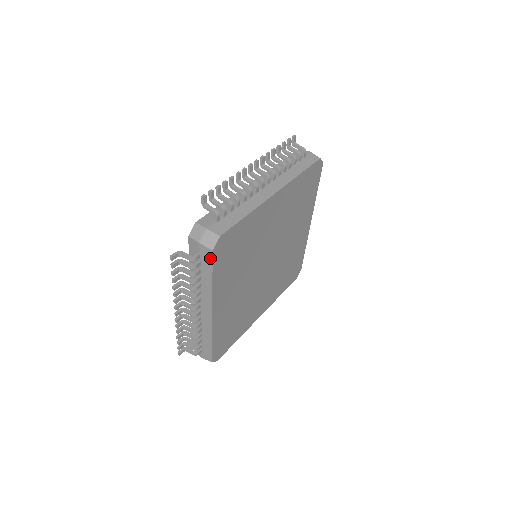
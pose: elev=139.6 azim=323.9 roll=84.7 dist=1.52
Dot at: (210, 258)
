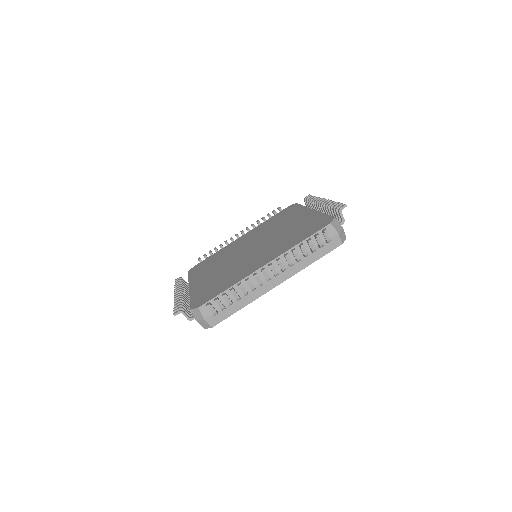
Dot at: (333, 247)
